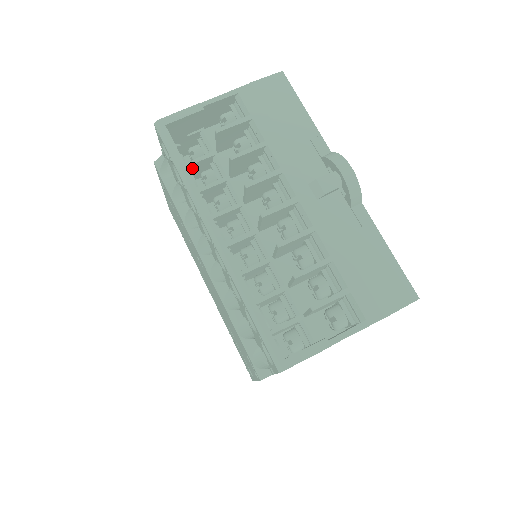
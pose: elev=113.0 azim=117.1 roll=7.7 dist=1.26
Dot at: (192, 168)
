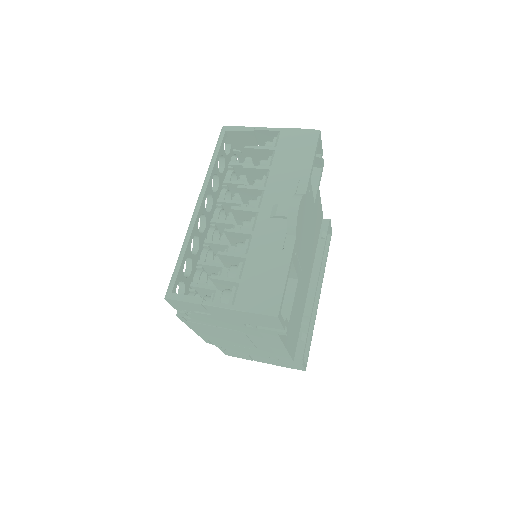
Dot at: (236, 168)
